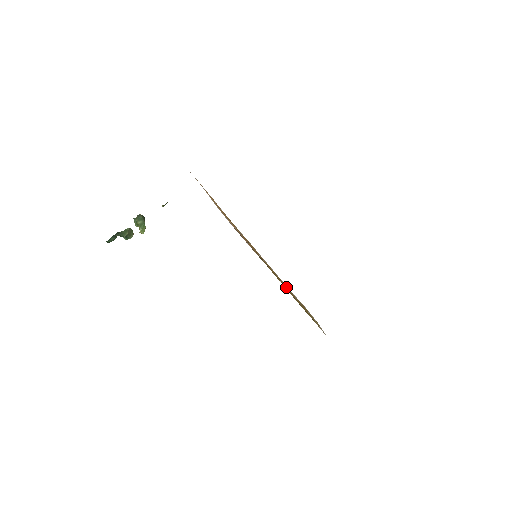
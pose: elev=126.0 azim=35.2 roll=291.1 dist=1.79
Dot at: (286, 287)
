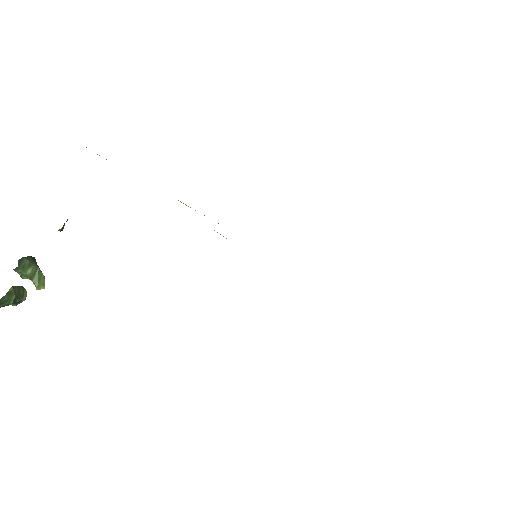
Dot at: occluded
